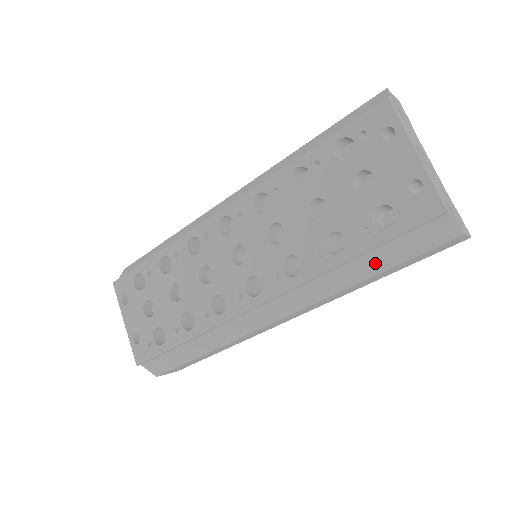
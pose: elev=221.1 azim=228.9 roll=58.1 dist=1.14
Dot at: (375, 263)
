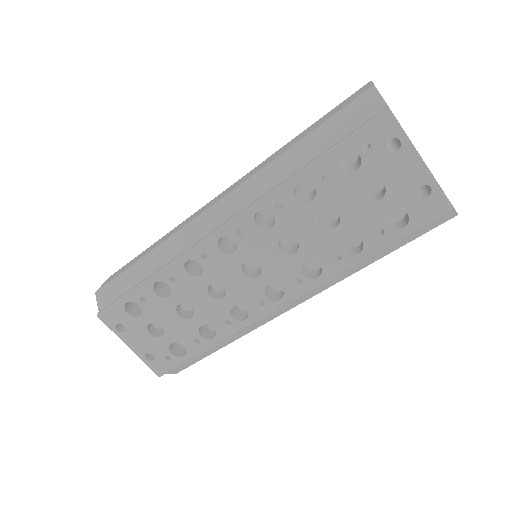
Dot at: (386, 250)
